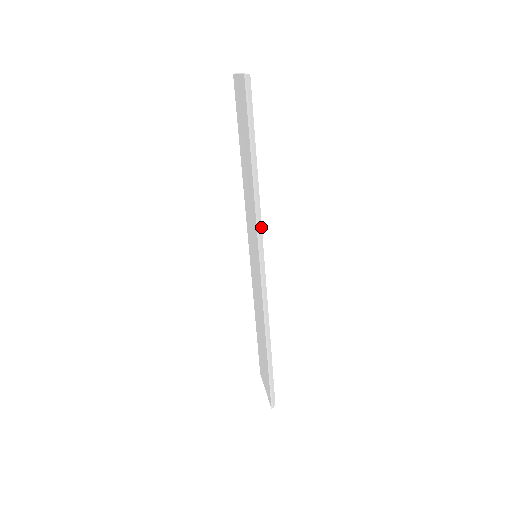
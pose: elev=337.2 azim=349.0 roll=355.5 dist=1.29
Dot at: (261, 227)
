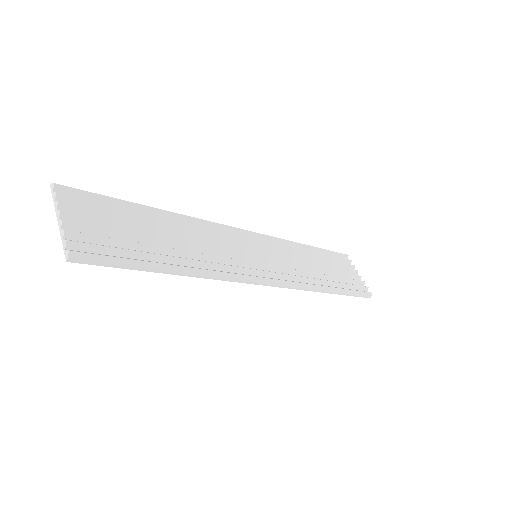
Dot at: (236, 275)
